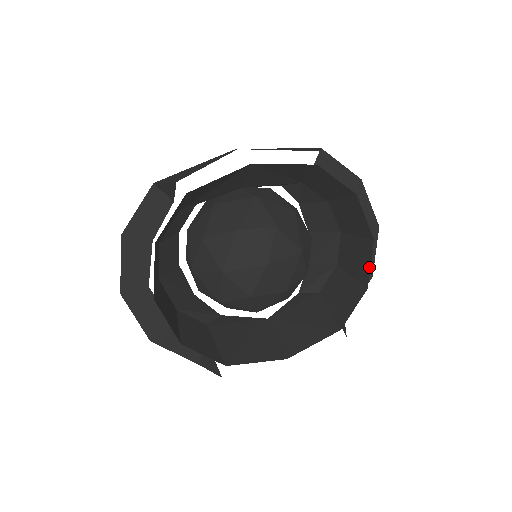
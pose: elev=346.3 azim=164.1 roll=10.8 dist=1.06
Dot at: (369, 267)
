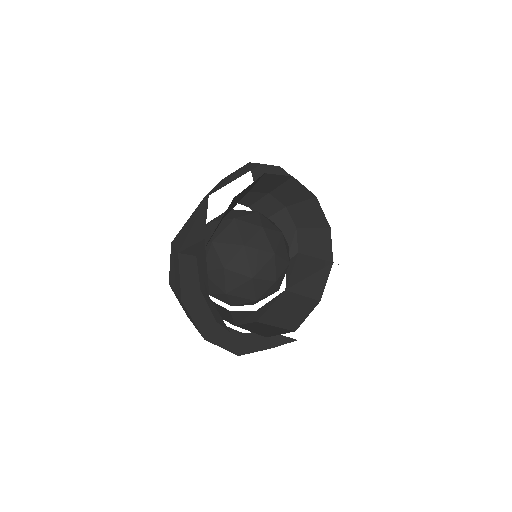
Dot at: (323, 214)
